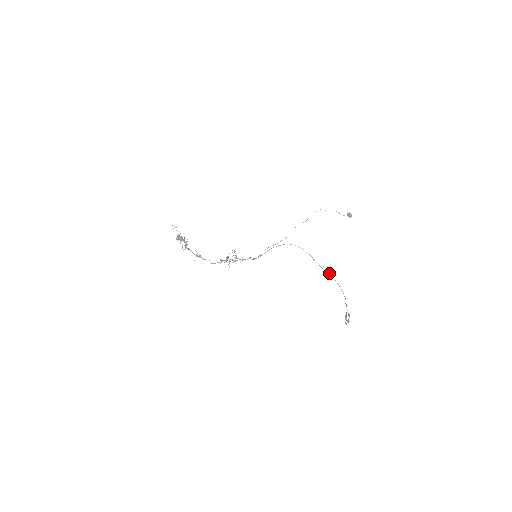
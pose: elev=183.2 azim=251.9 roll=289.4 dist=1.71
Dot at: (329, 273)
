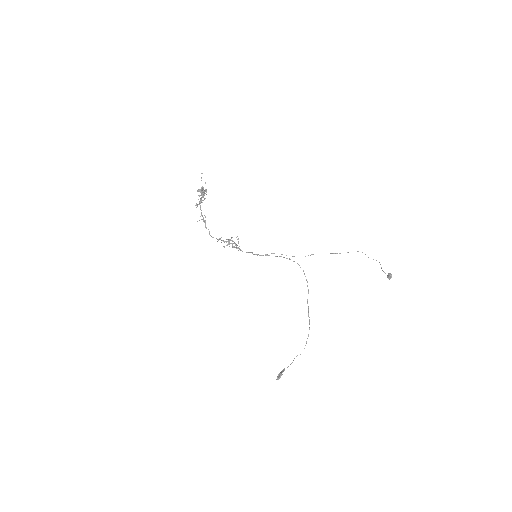
Dot at: occluded
